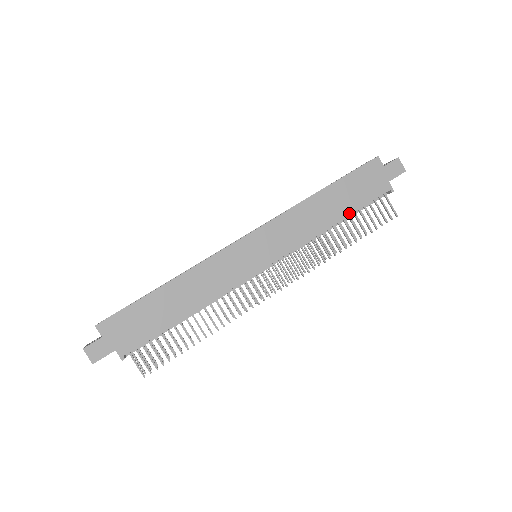
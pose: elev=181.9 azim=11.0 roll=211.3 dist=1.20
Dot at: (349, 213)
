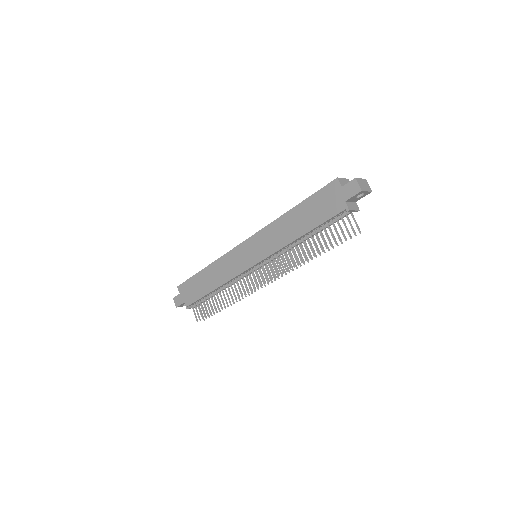
Dot at: (310, 229)
